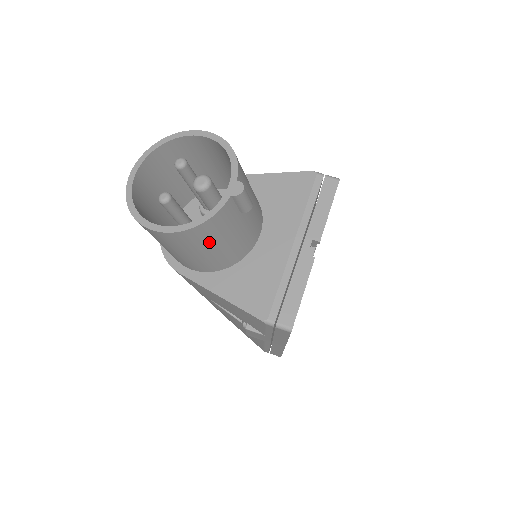
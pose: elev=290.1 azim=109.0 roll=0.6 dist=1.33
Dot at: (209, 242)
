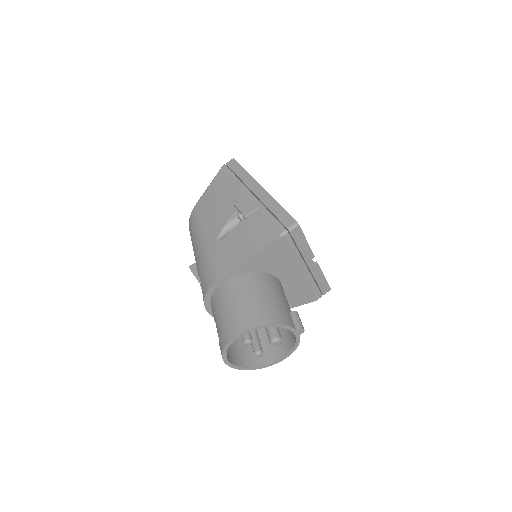
Dot at: occluded
